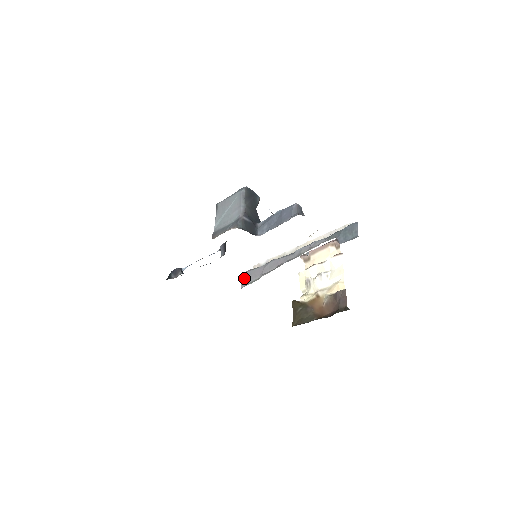
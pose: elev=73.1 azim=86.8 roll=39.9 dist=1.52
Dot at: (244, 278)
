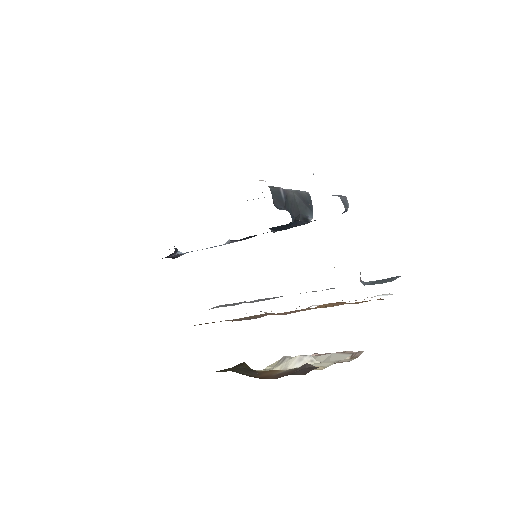
Dot at: (221, 305)
